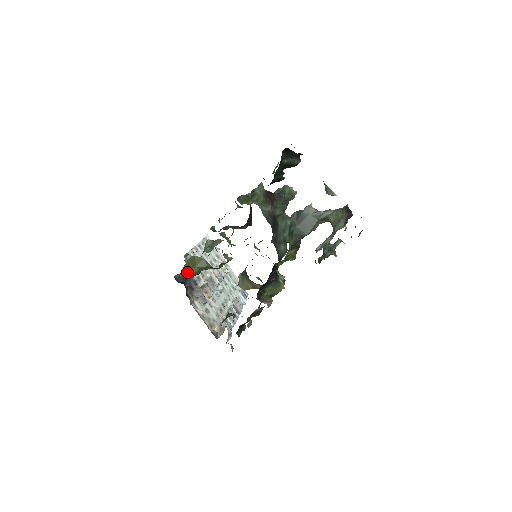
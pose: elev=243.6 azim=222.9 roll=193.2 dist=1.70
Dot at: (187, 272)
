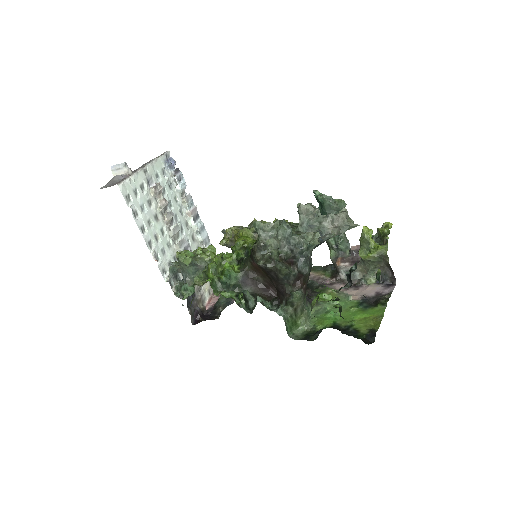
Dot at: occluded
